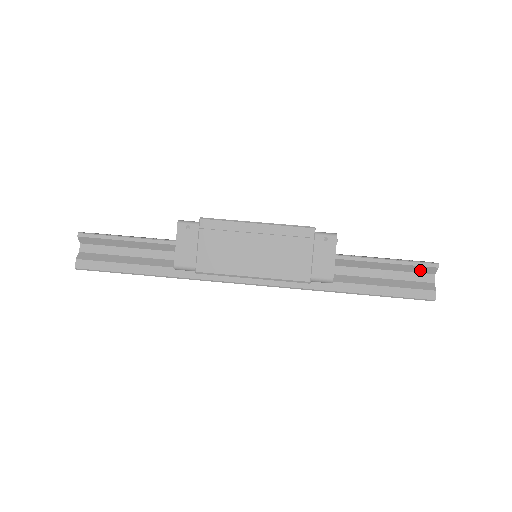
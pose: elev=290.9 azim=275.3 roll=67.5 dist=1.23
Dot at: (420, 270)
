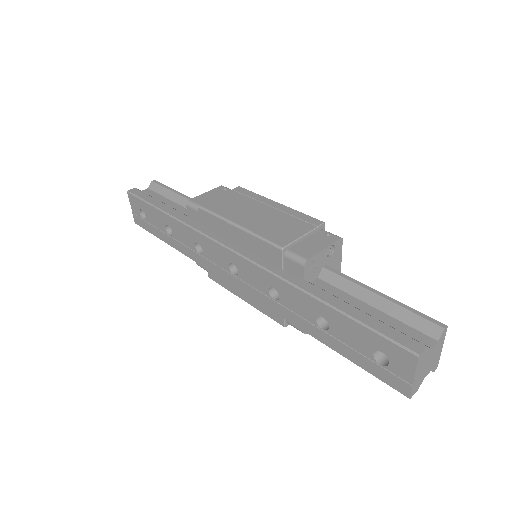
Dot at: (418, 325)
